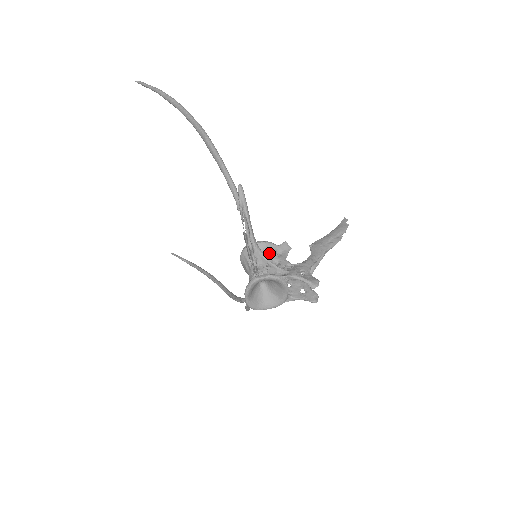
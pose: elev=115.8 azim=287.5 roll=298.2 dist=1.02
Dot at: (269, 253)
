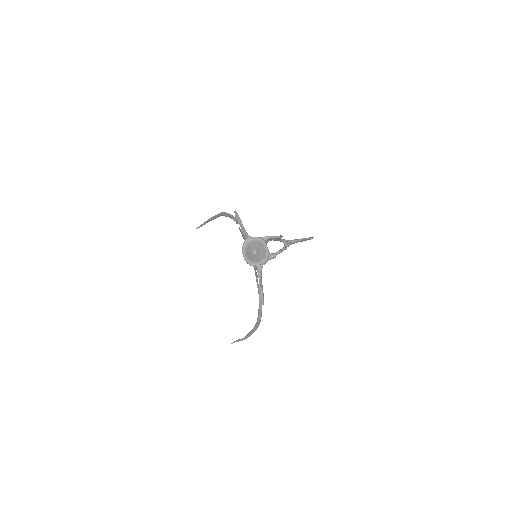
Dot at: occluded
